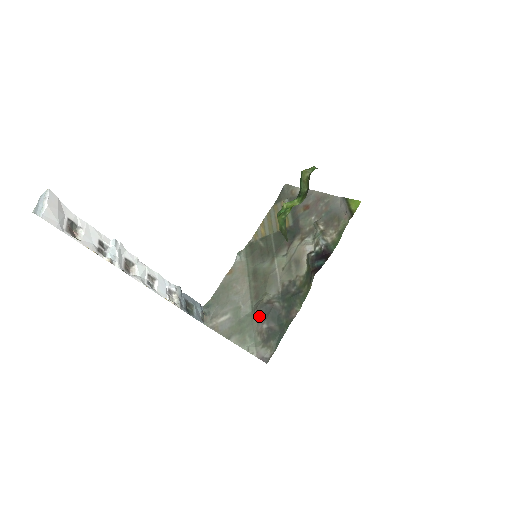
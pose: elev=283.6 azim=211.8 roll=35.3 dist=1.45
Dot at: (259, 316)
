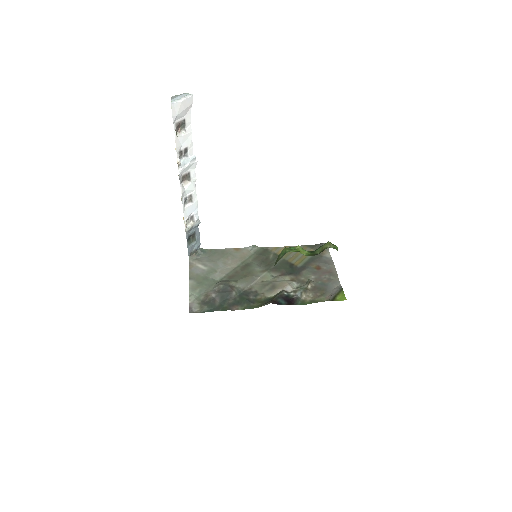
Dot at: (218, 287)
